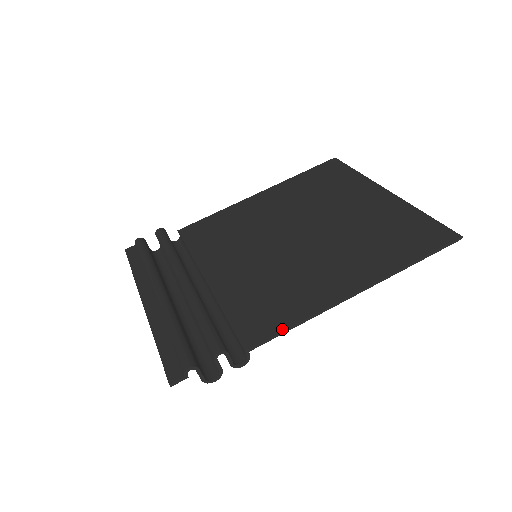
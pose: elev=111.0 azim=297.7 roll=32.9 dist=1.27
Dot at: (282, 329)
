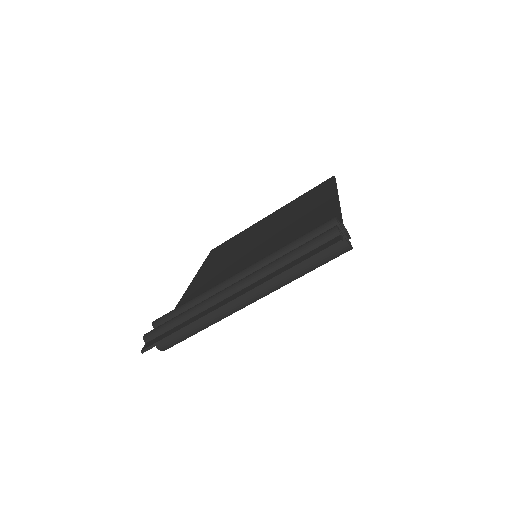
Dot at: (338, 213)
